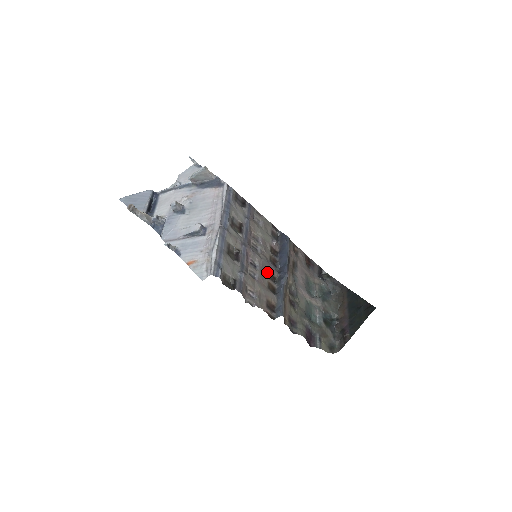
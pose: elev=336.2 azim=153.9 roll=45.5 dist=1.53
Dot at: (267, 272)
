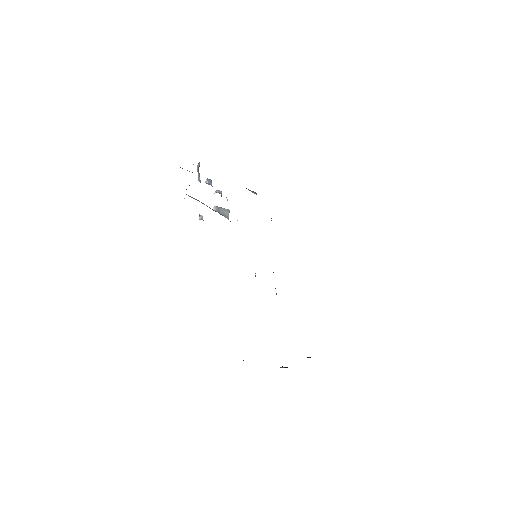
Dot at: occluded
